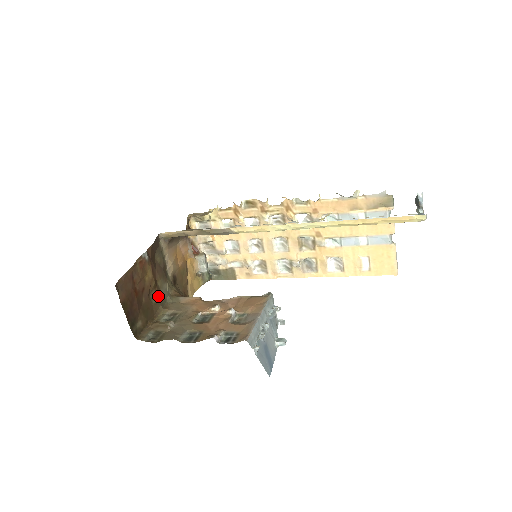
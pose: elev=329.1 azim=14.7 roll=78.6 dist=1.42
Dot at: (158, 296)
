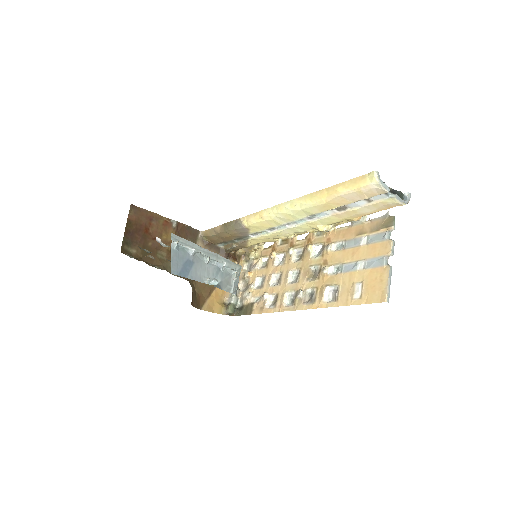
Dot at: (167, 260)
